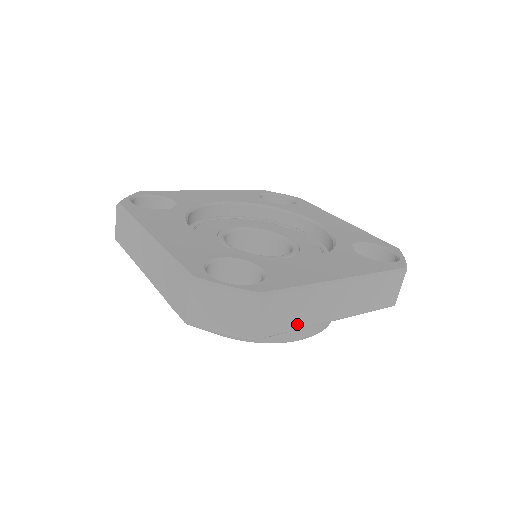
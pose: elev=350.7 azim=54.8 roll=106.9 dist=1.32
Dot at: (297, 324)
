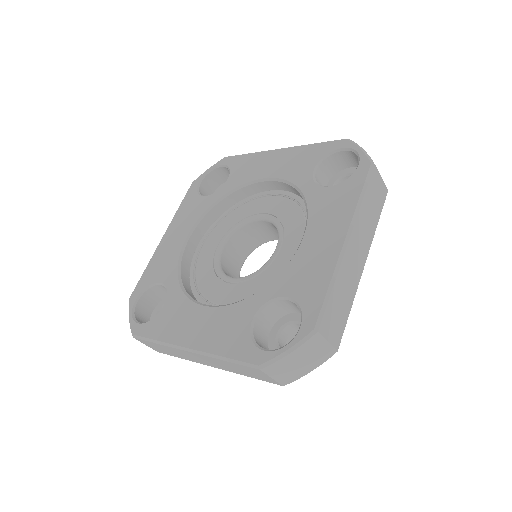
Dot at: (349, 303)
